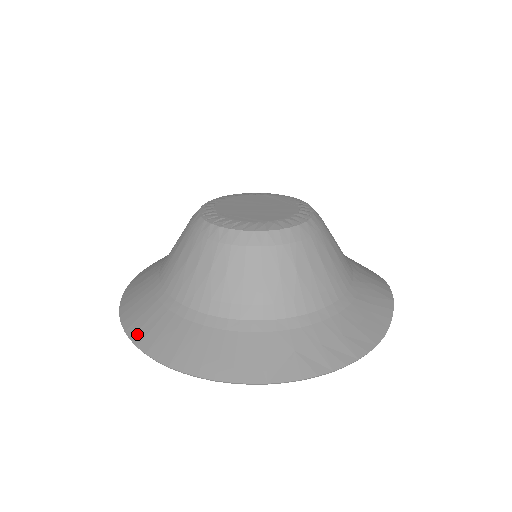
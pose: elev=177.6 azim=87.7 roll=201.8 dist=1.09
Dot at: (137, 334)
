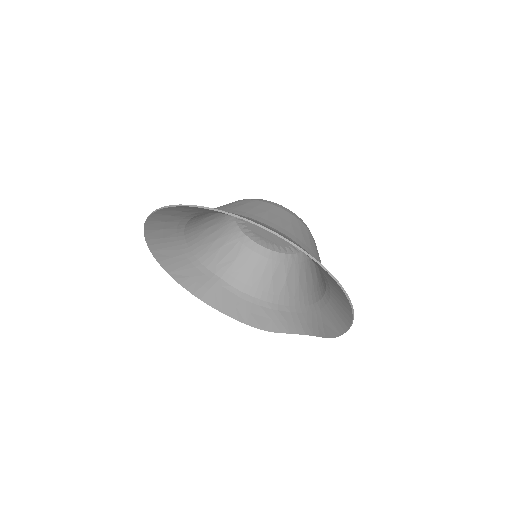
Dot at: occluded
